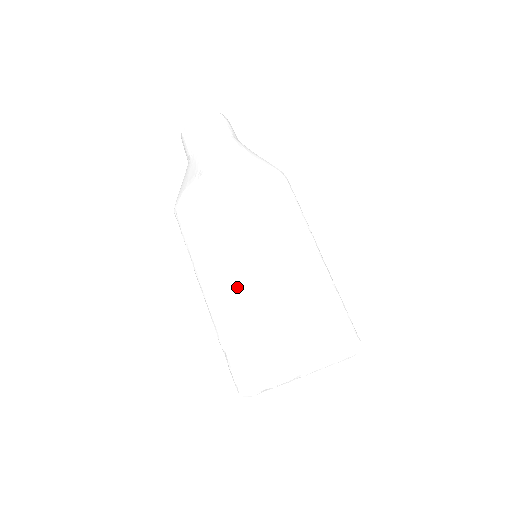
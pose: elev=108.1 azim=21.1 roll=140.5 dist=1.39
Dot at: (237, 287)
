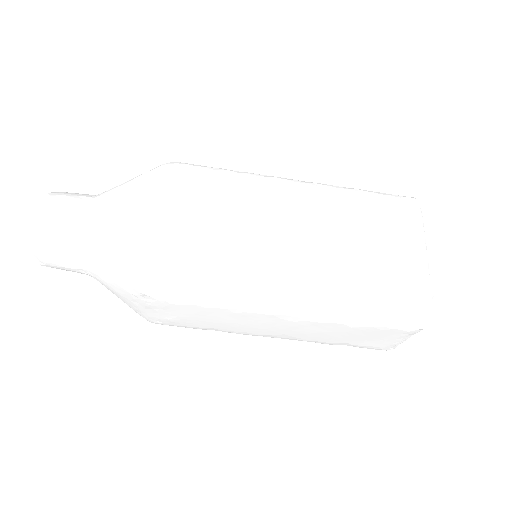
Dot at: (307, 320)
